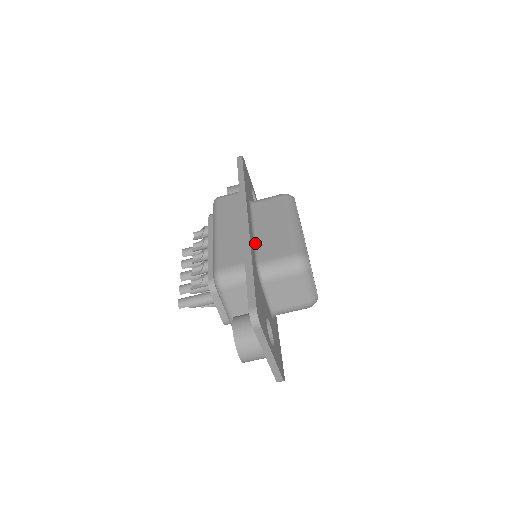
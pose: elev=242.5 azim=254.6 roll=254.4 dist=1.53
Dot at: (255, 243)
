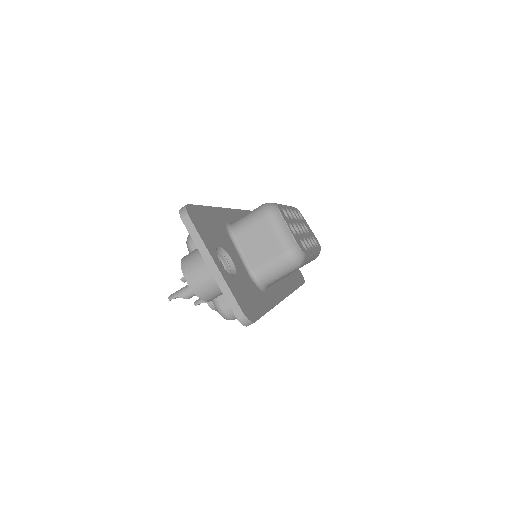
Dot at: occluded
